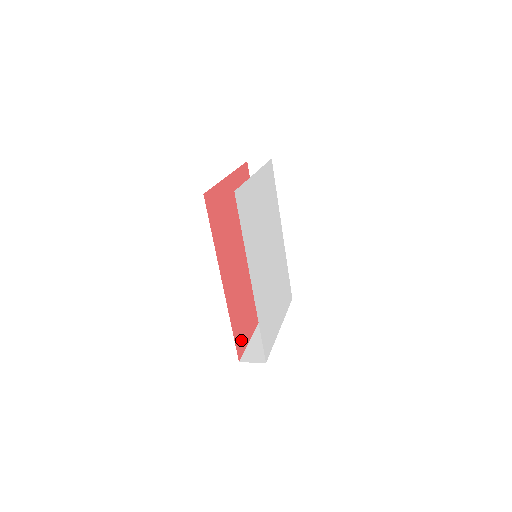
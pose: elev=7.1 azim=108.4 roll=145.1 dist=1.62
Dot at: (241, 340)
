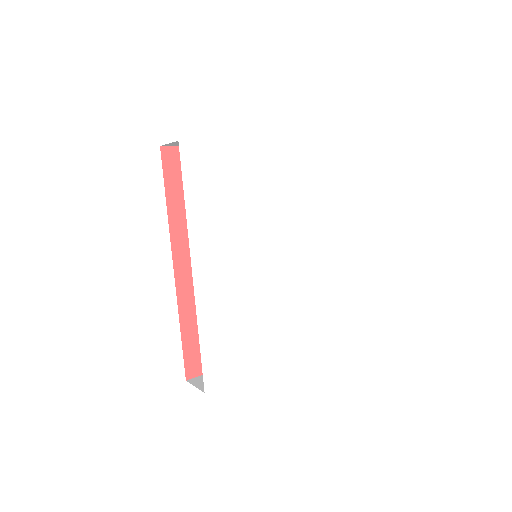
Dot at: occluded
